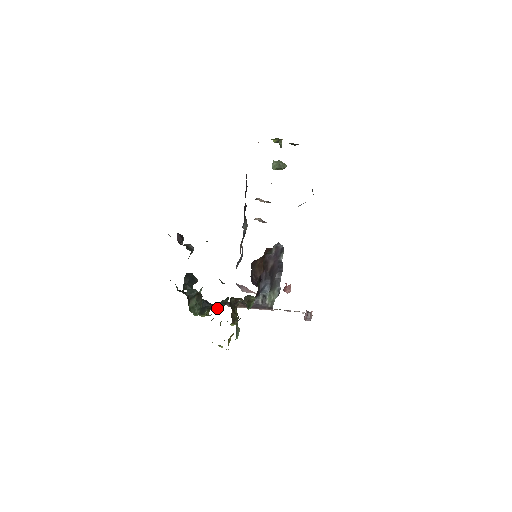
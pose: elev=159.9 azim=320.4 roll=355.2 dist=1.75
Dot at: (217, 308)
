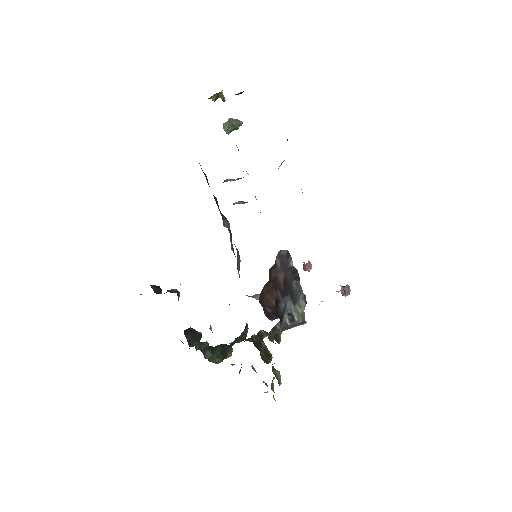
Dot at: occluded
